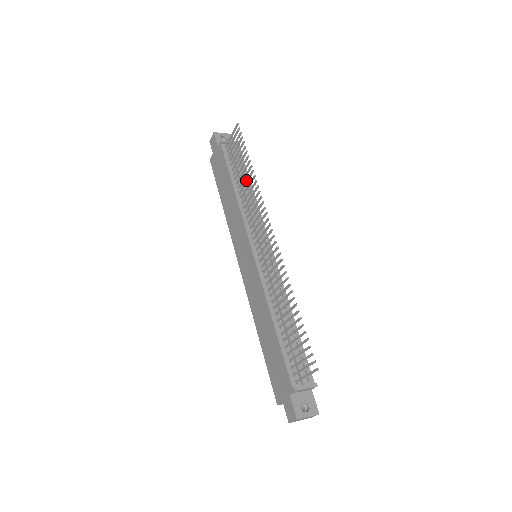
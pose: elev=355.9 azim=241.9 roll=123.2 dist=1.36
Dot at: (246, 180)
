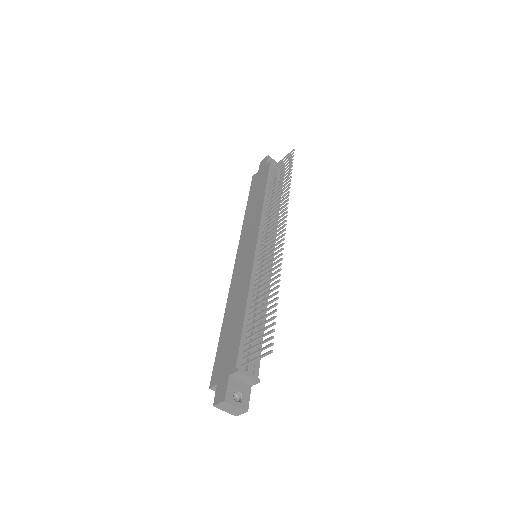
Dot at: (280, 191)
